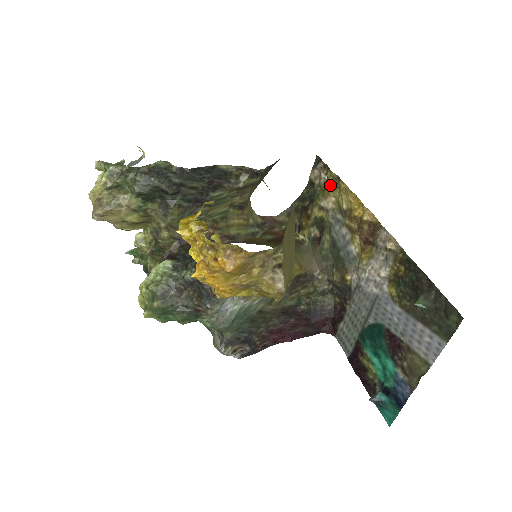
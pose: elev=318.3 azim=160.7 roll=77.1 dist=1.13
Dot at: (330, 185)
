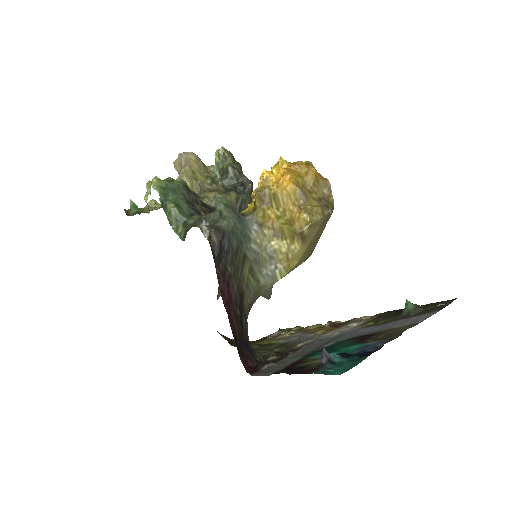
Dot at: occluded
